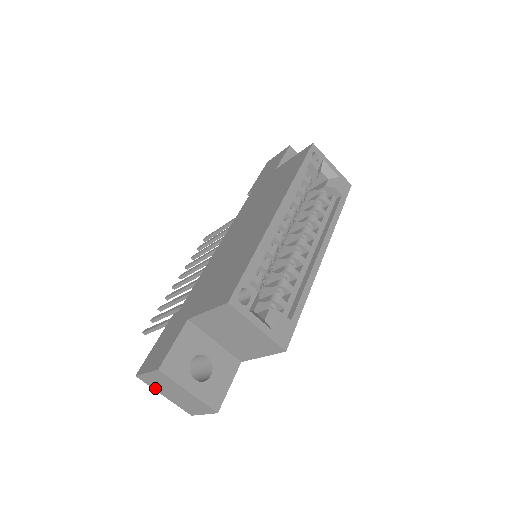
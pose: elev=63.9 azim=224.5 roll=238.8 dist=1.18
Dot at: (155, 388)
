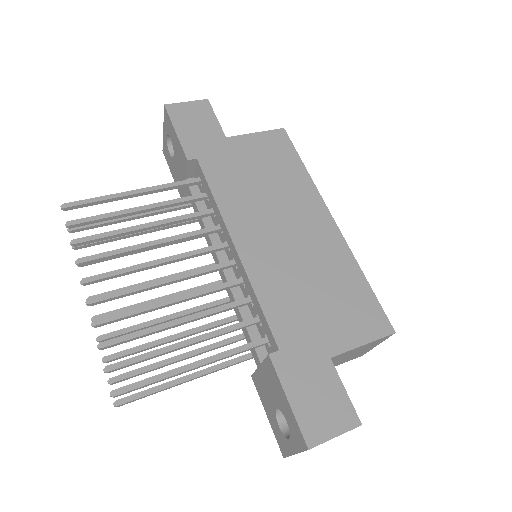
Dot at: occluded
